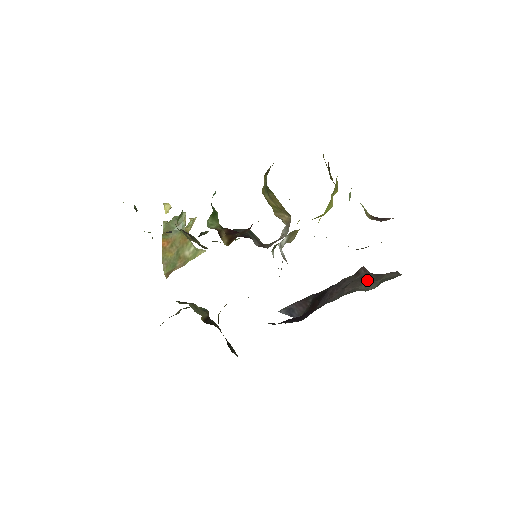
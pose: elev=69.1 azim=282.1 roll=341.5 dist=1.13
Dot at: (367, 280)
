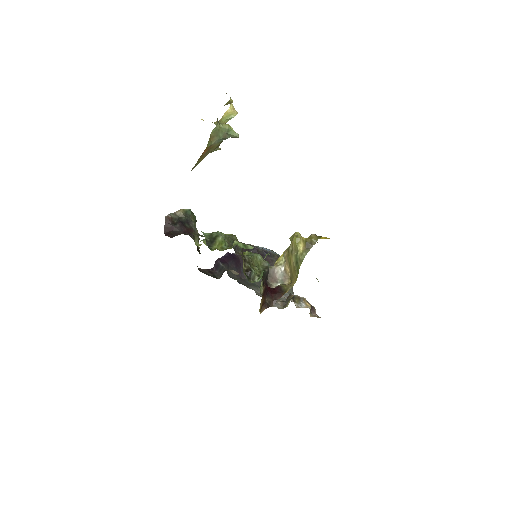
Dot at: occluded
